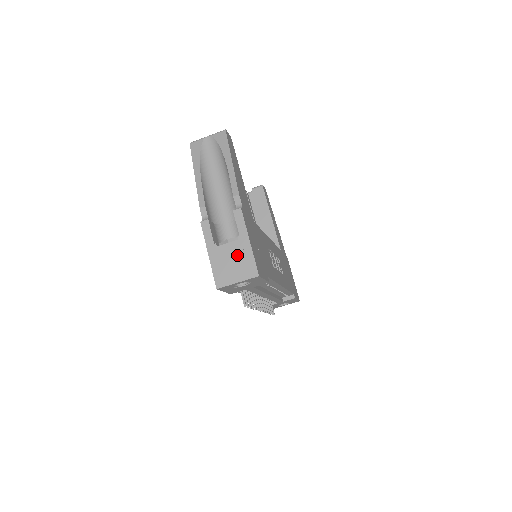
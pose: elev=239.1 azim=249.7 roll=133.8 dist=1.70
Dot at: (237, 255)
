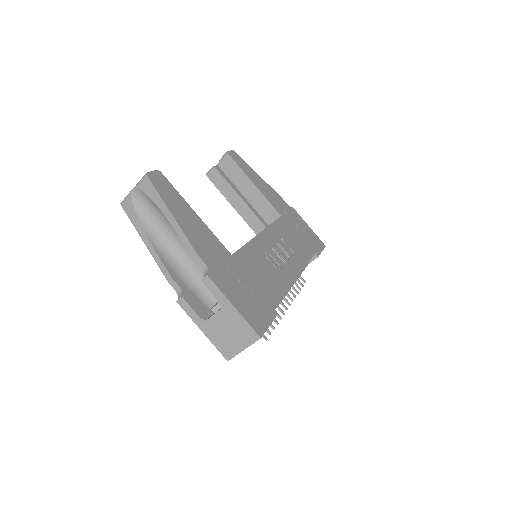
Dot at: (229, 324)
